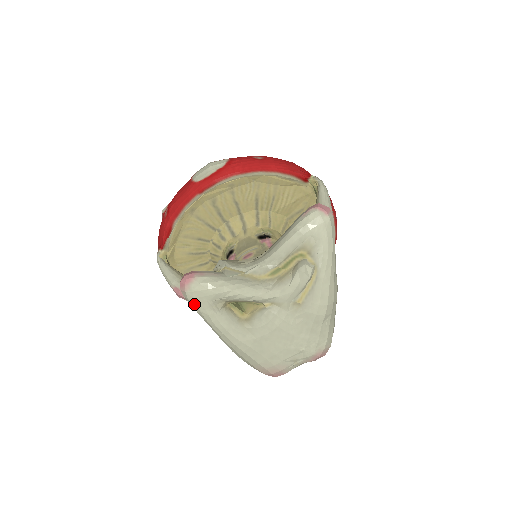
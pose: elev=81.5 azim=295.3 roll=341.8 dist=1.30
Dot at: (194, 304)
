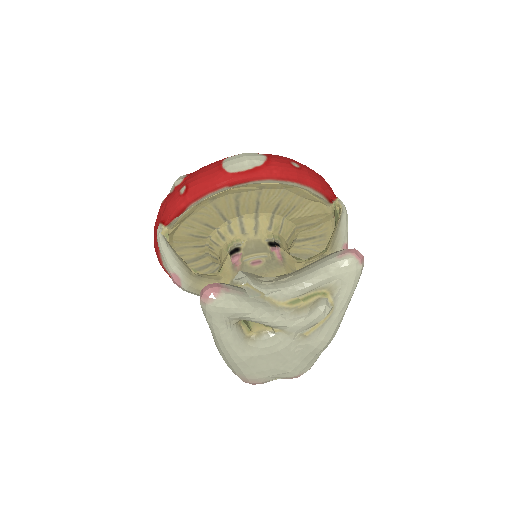
Dot at: (209, 316)
